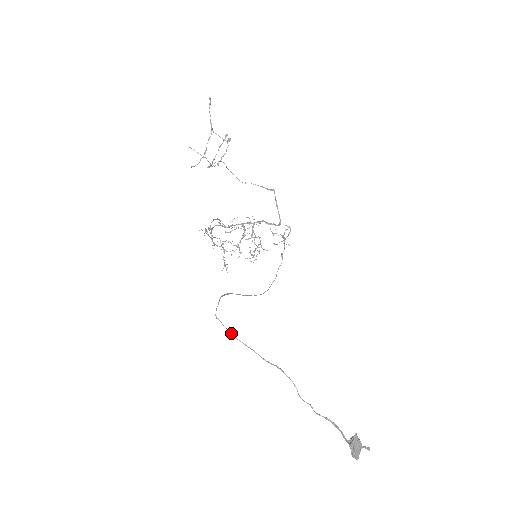
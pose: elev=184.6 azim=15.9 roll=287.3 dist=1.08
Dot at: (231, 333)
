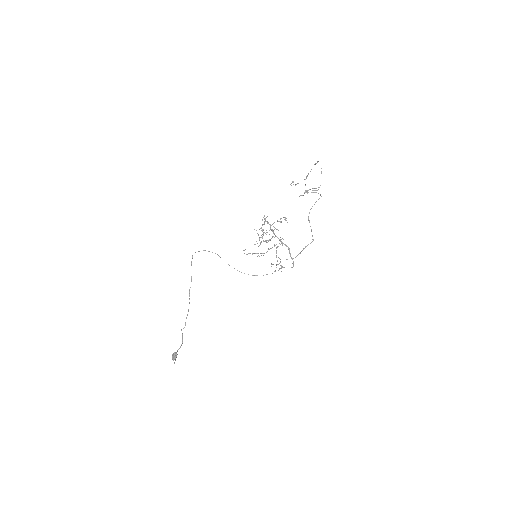
Dot at: occluded
